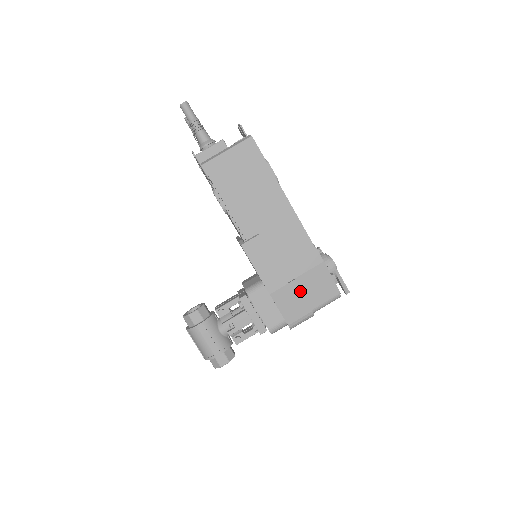
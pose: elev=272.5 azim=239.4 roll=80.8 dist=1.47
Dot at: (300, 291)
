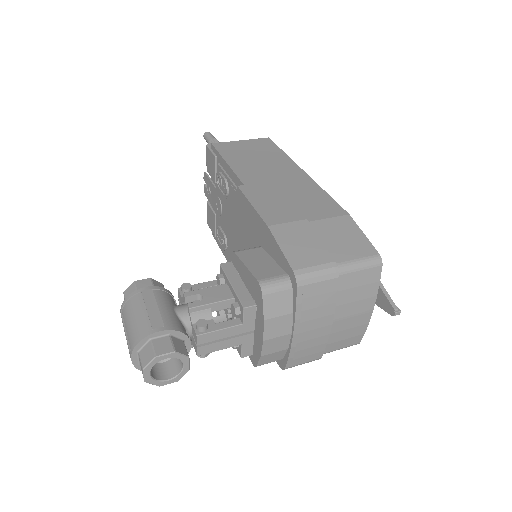
Dot at: (315, 233)
